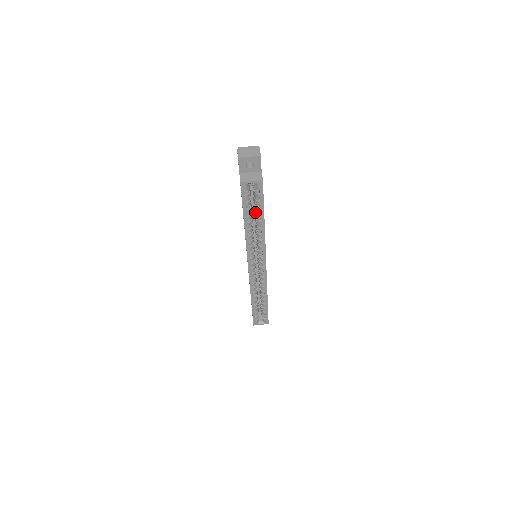
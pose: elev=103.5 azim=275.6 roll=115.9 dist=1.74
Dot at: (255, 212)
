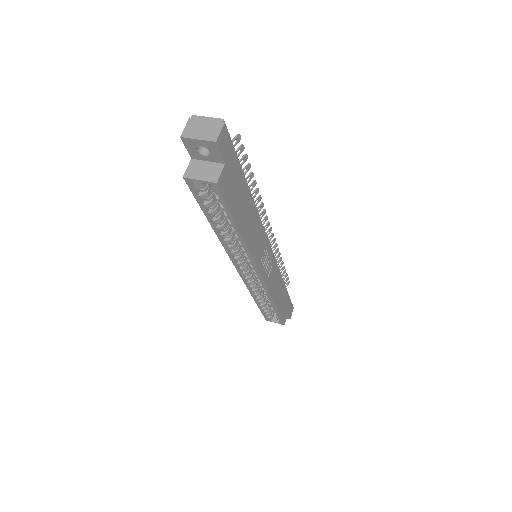
Dot at: occluded
